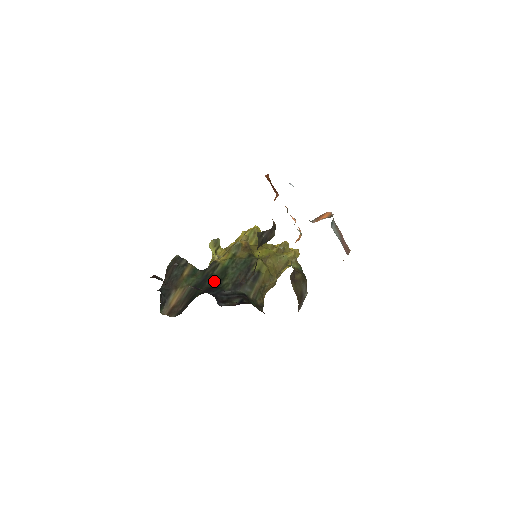
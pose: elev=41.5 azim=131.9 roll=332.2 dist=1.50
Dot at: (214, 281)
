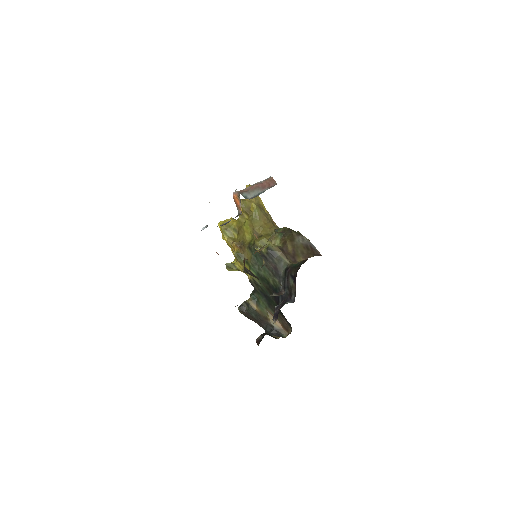
Dot at: (275, 308)
